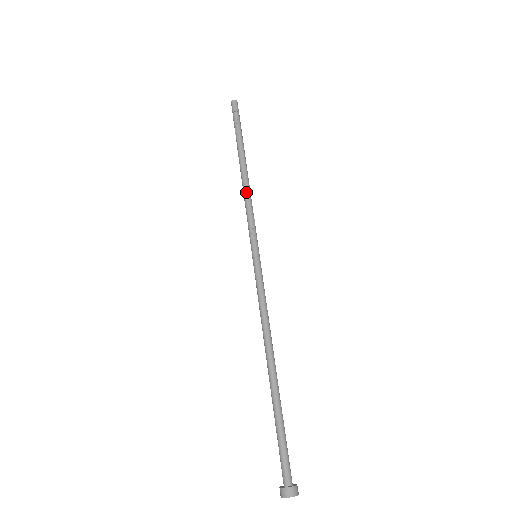
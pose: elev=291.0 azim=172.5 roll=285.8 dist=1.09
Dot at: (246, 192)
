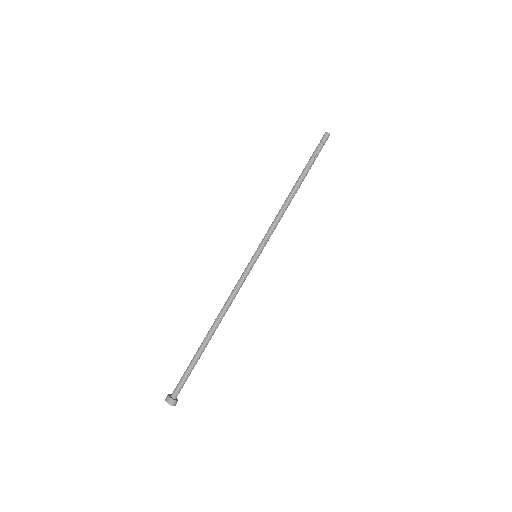
Dot at: (285, 210)
